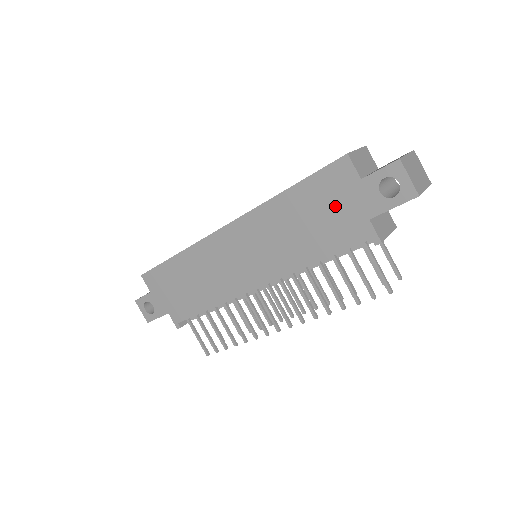
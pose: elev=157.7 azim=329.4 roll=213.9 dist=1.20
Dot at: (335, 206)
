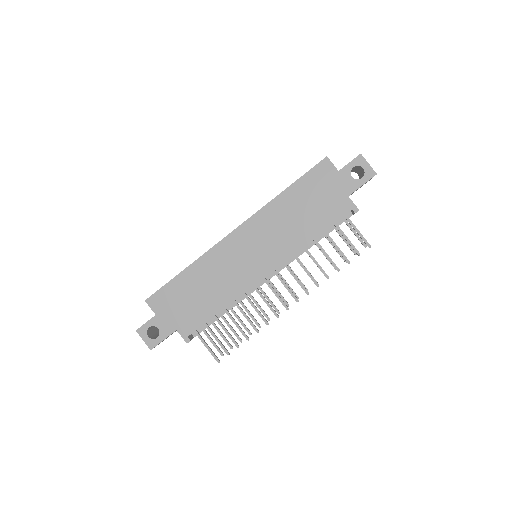
Dot at: (323, 193)
